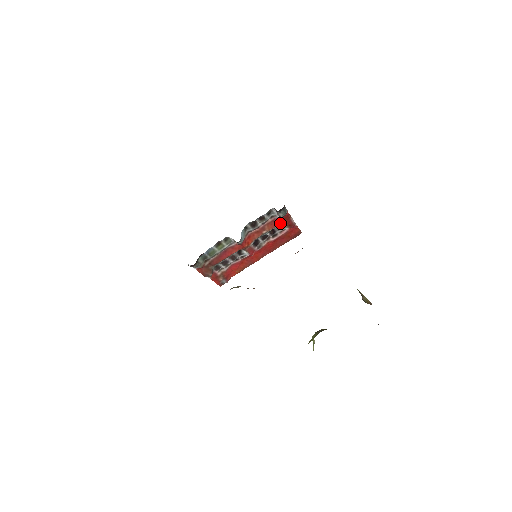
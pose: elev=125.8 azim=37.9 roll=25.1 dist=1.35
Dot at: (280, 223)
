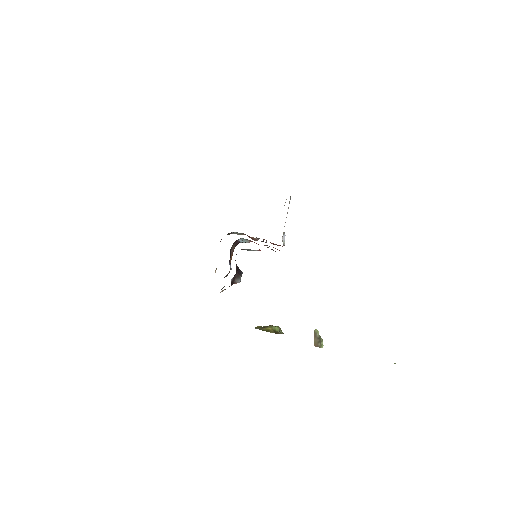
Dot at: occluded
